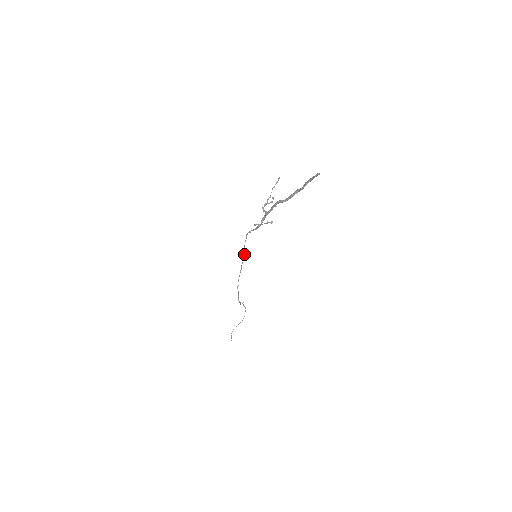
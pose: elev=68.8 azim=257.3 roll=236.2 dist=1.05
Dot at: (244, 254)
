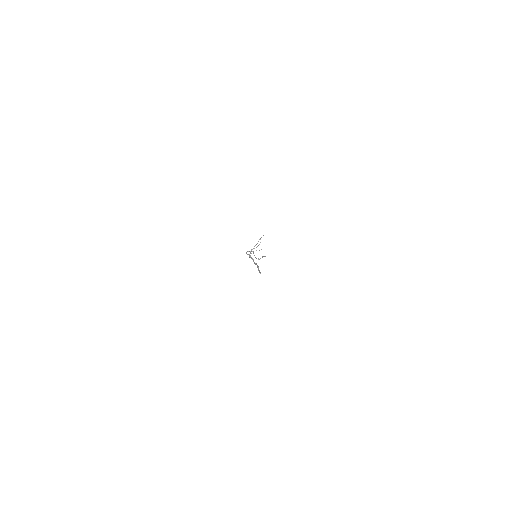
Dot at: (250, 252)
